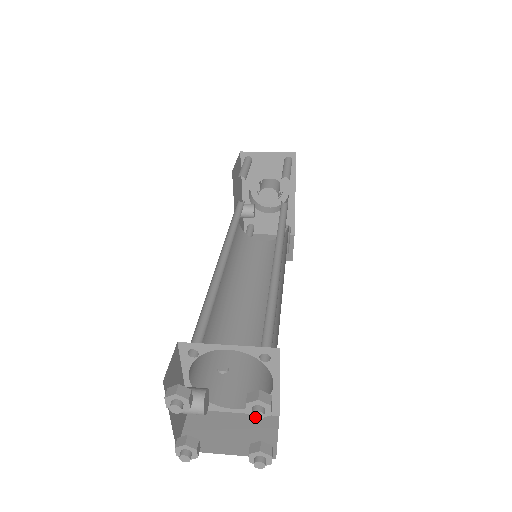
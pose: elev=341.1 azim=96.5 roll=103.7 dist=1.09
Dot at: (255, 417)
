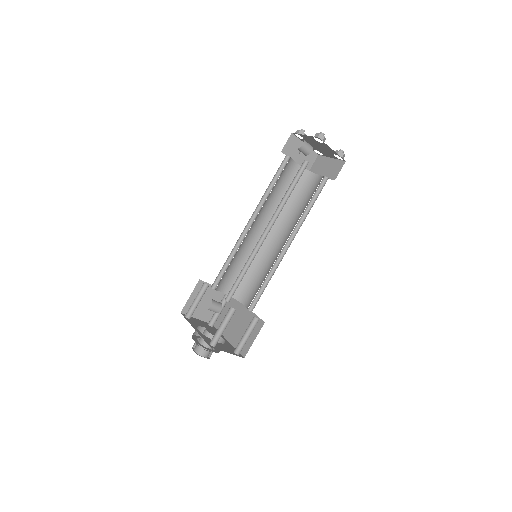
Dot at: occluded
